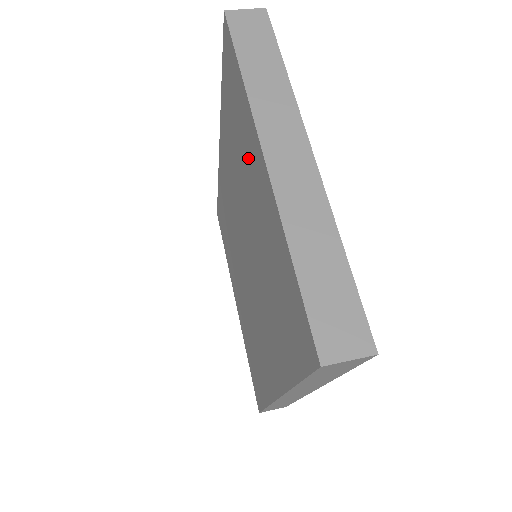
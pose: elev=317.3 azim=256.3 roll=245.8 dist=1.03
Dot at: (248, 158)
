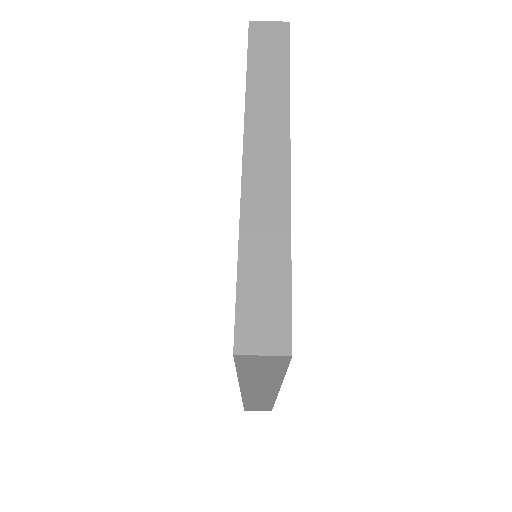
Dot at: occluded
